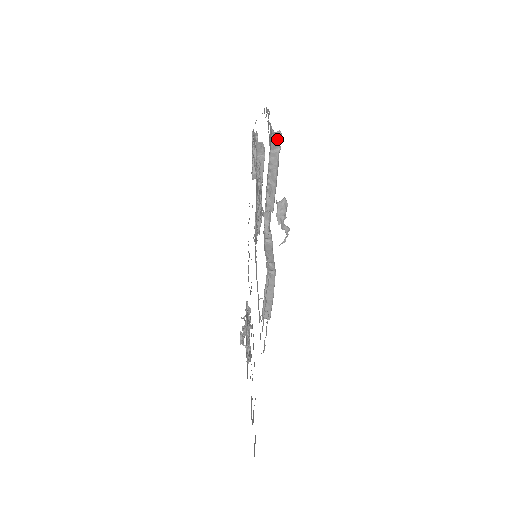
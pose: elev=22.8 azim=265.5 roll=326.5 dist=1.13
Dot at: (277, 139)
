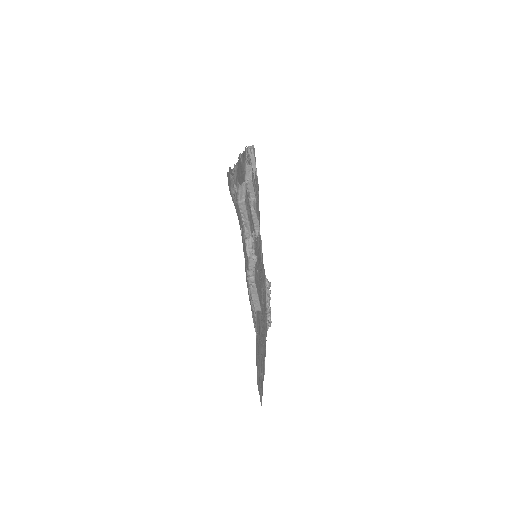
Dot at: (243, 190)
